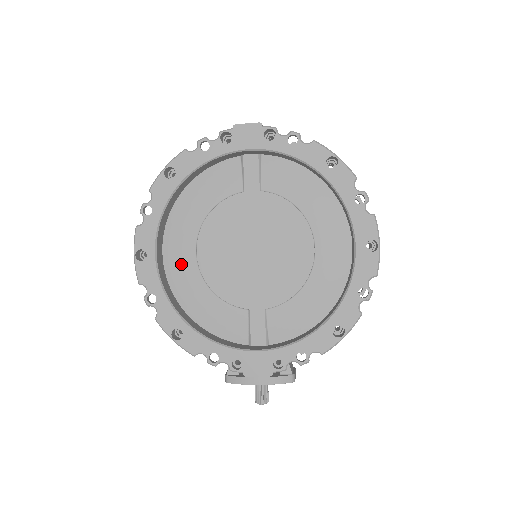
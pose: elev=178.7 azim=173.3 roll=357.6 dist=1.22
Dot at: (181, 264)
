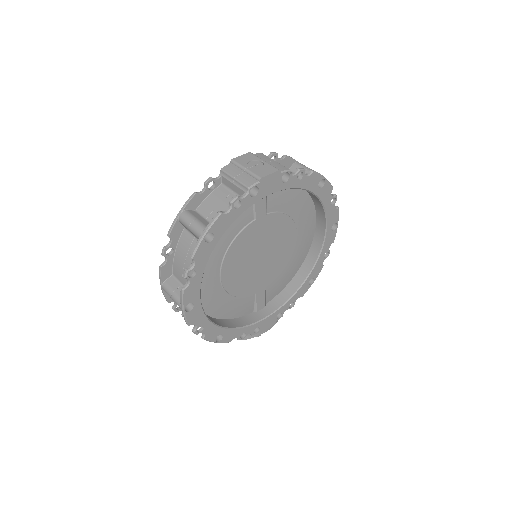
Dot at: (209, 291)
